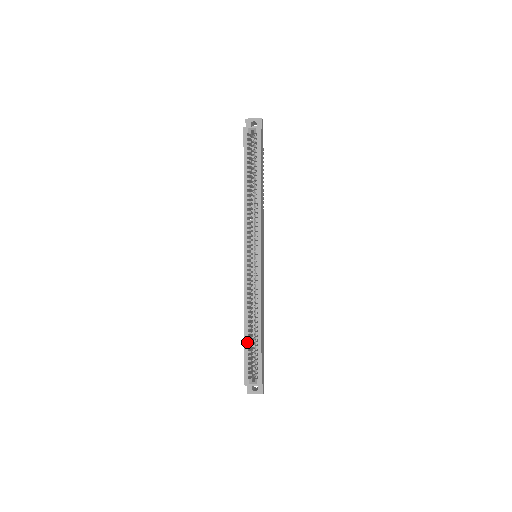
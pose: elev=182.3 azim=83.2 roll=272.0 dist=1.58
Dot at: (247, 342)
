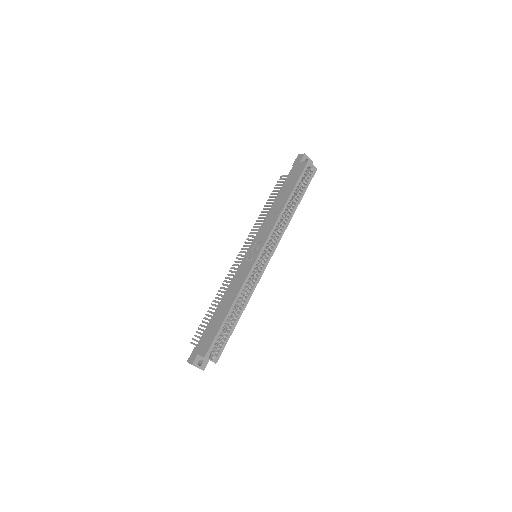
Dot at: (226, 322)
